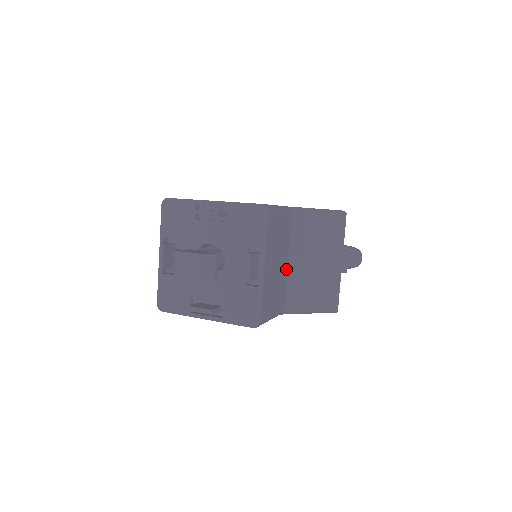
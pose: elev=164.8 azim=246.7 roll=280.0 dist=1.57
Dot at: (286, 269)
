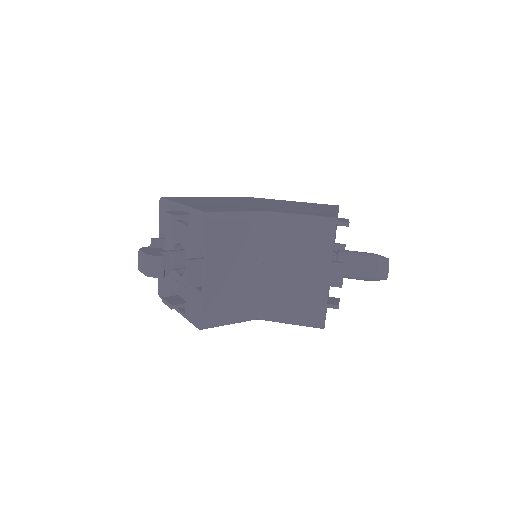
Dot at: (260, 275)
